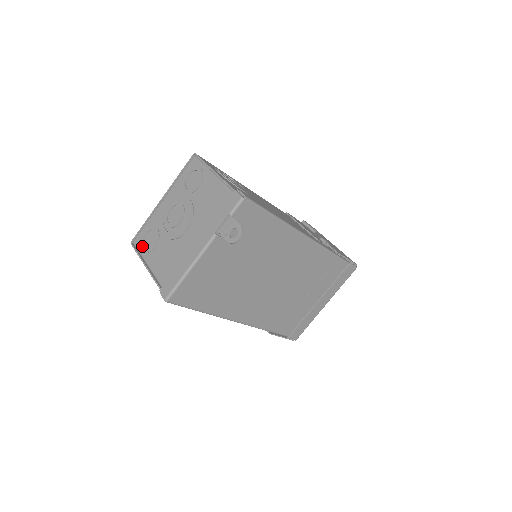
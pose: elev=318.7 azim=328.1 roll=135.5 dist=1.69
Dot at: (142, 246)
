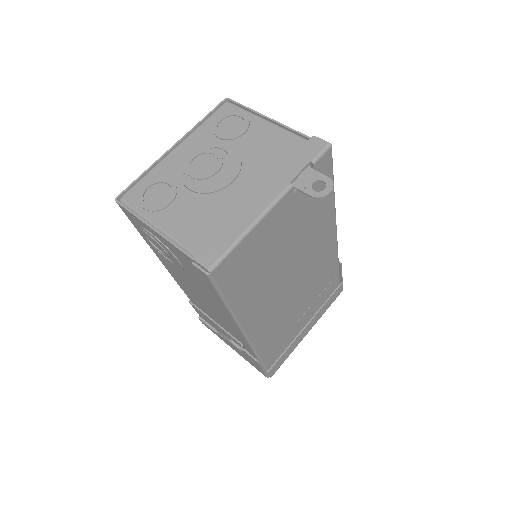
Dot at: (143, 202)
